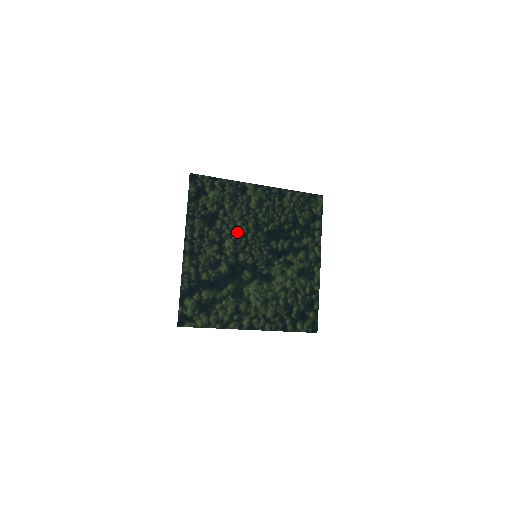
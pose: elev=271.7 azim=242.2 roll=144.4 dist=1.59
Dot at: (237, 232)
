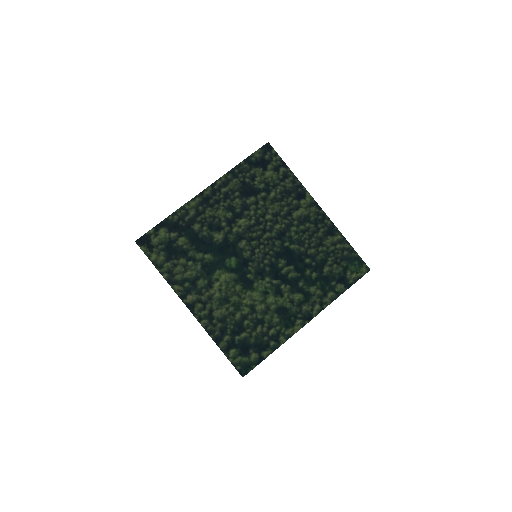
Dot at: (260, 221)
